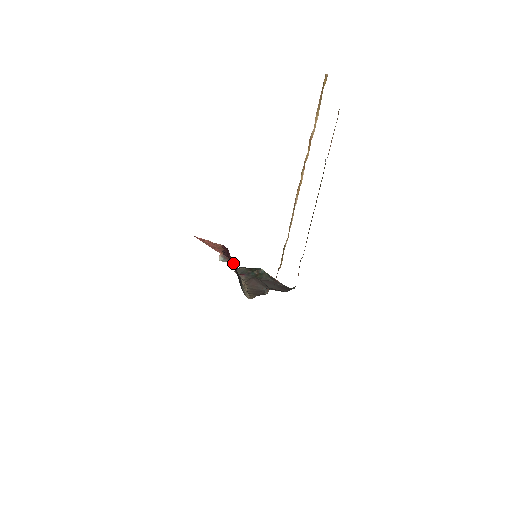
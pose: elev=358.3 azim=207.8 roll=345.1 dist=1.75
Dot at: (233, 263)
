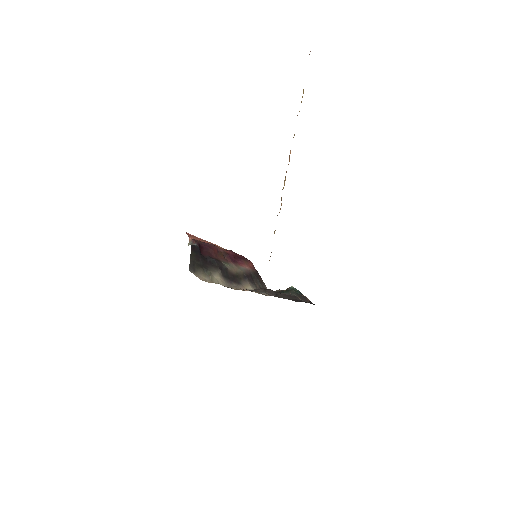
Dot at: (196, 245)
